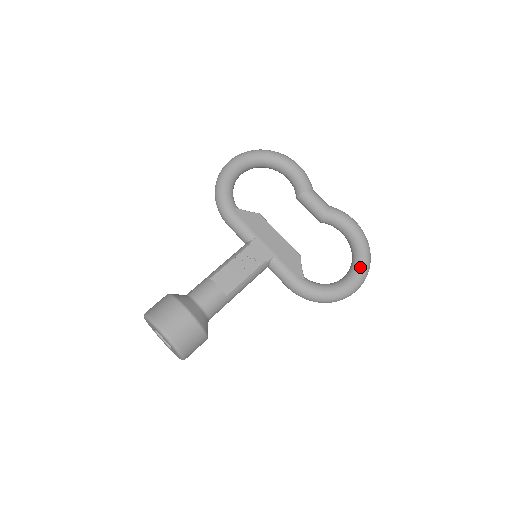
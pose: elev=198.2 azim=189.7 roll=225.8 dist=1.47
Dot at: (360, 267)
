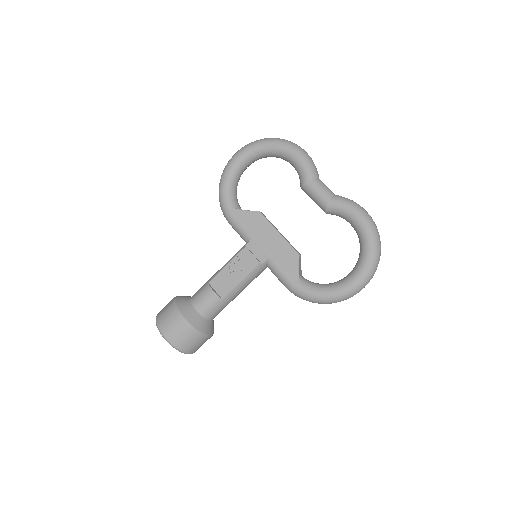
Dot at: (362, 266)
